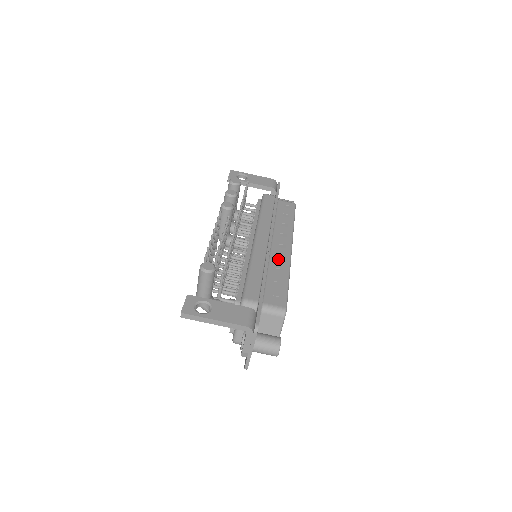
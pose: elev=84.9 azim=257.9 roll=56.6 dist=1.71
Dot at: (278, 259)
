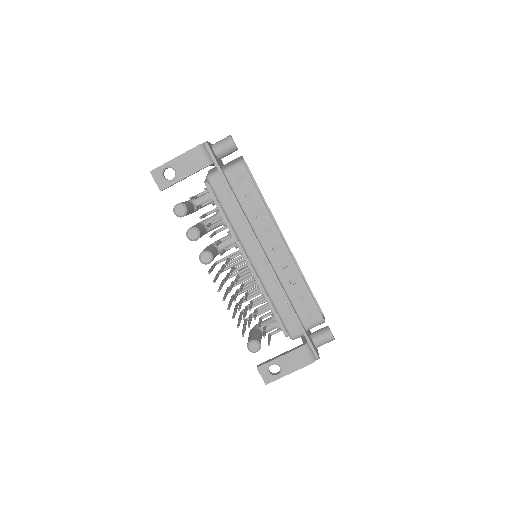
Dot at: (284, 269)
